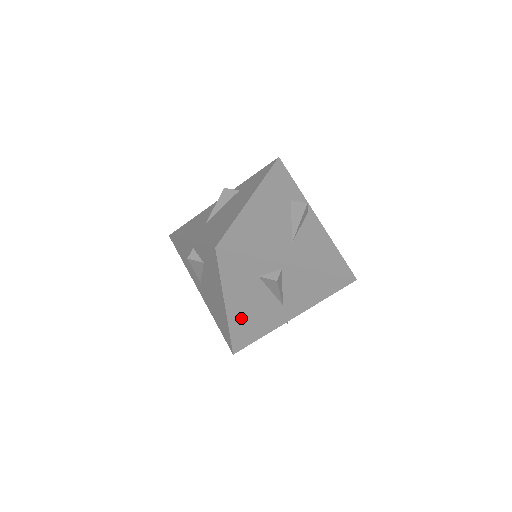
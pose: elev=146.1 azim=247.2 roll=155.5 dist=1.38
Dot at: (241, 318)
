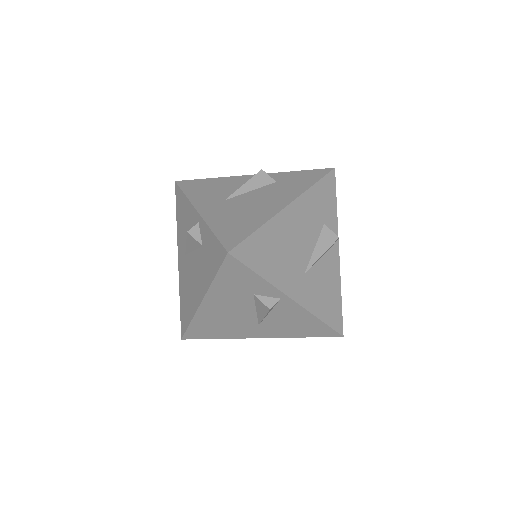
Dot at: (210, 317)
